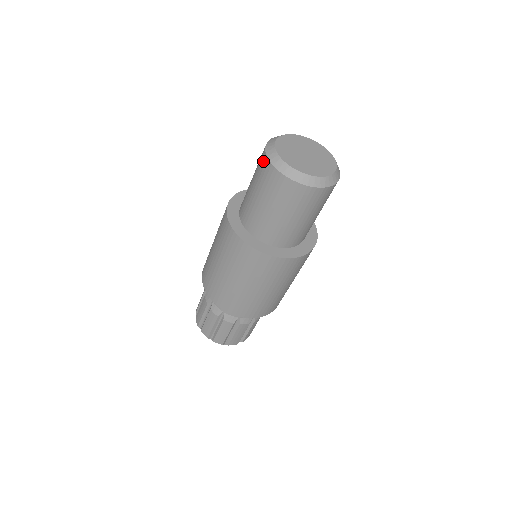
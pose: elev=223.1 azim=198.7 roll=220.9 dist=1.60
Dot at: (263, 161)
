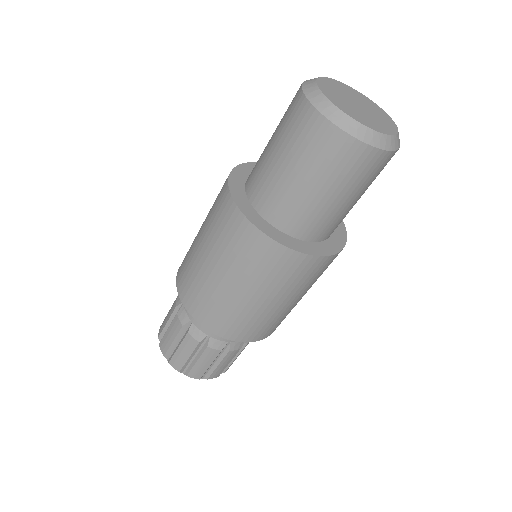
Dot at: occluded
